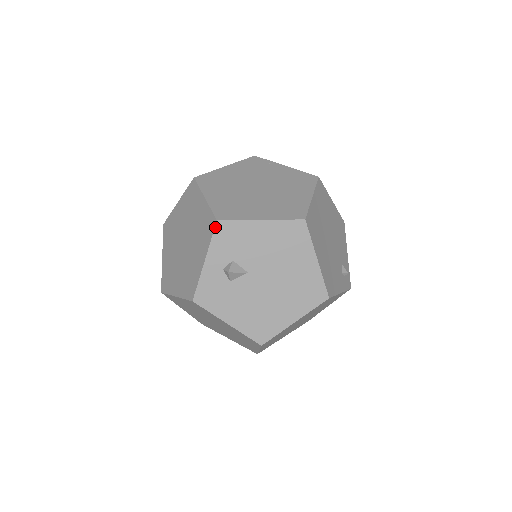
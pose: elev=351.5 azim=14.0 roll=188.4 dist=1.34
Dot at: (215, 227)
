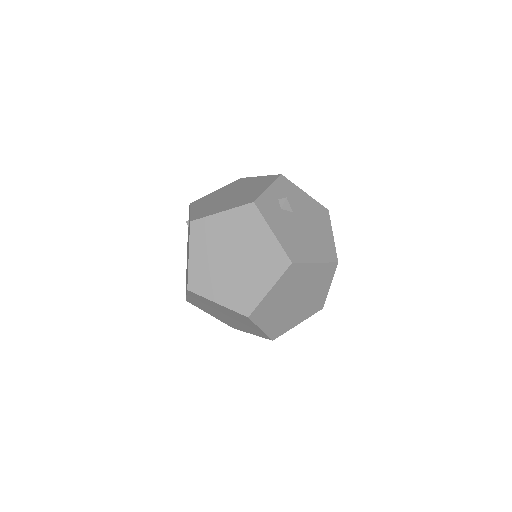
Dot at: (279, 176)
